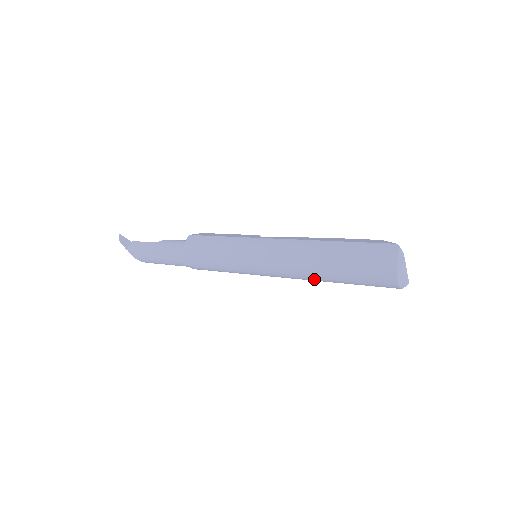
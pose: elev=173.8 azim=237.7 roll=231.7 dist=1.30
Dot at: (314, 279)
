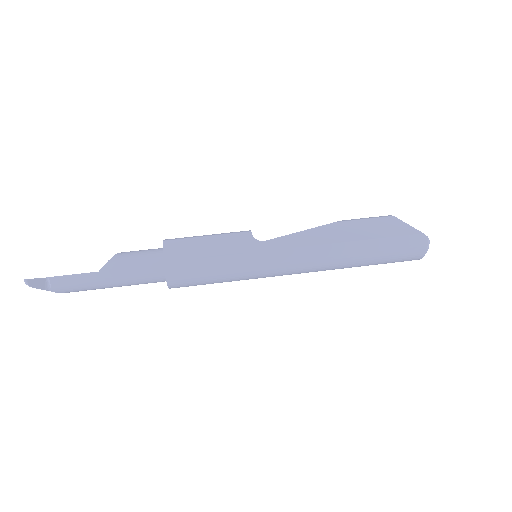
Dot at: occluded
